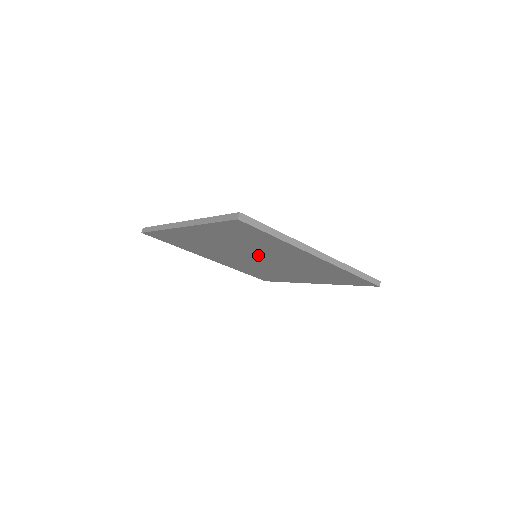
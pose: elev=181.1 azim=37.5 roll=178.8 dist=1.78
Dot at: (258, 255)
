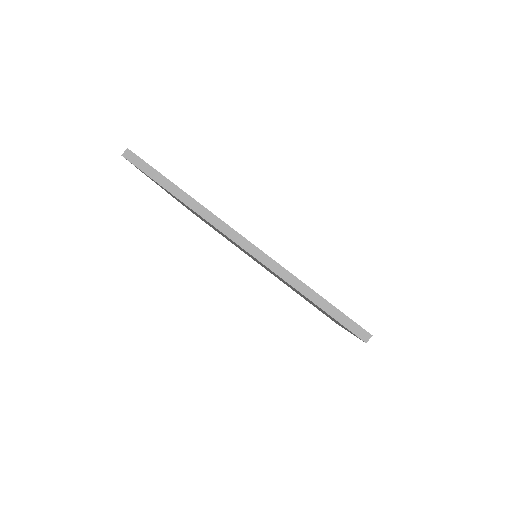
Dot at: occluded
